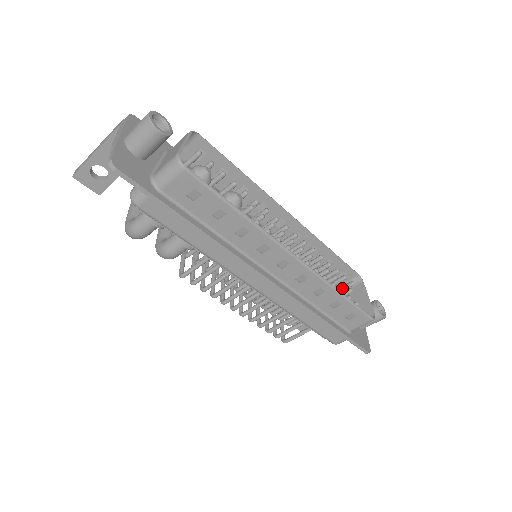
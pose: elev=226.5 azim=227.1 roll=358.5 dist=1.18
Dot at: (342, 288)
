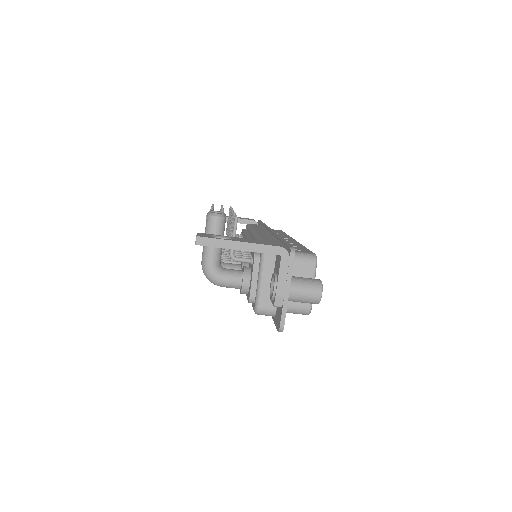
Dot at: occluded
